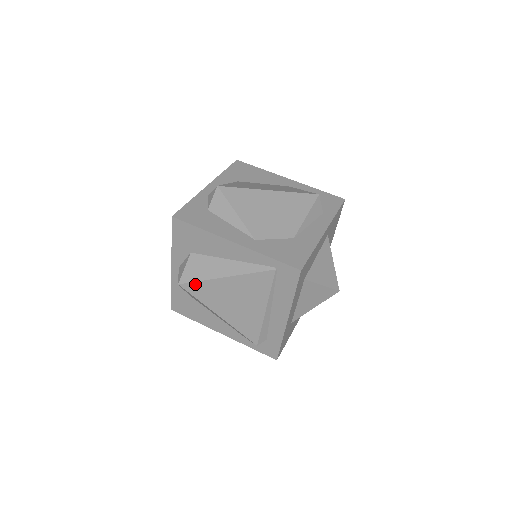
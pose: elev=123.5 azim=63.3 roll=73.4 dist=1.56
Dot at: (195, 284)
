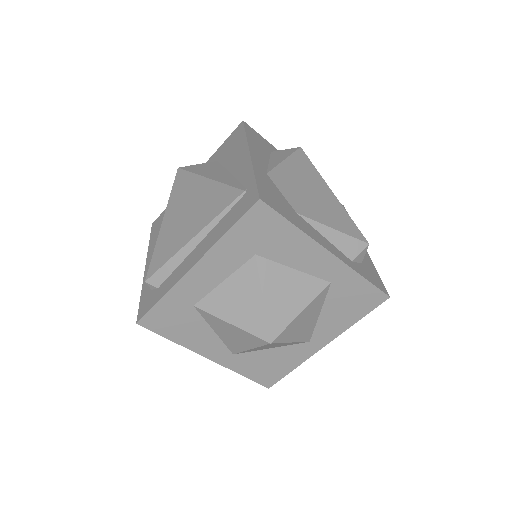
Dot at: (186, 174)
